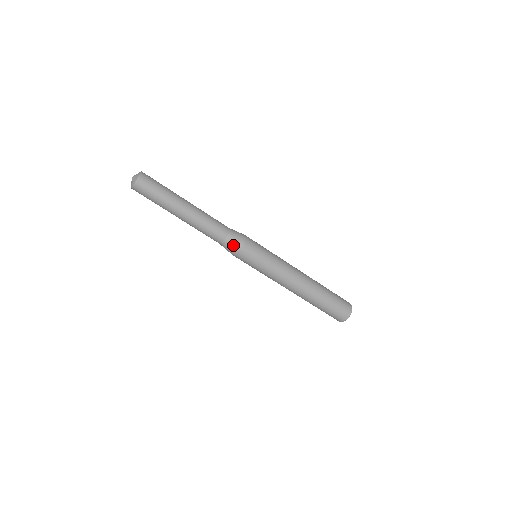
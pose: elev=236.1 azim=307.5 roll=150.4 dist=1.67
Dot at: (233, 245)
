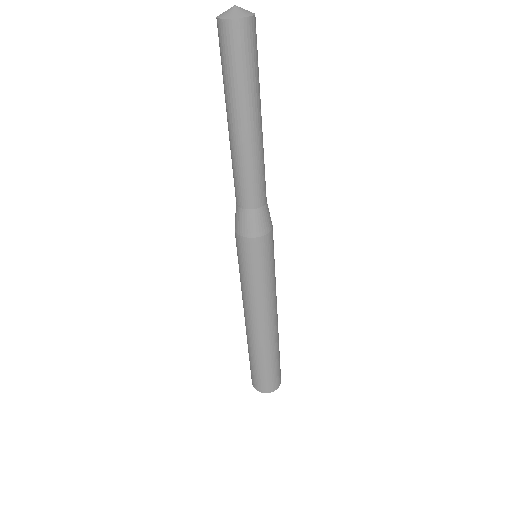
Dot at: (257, 225)
